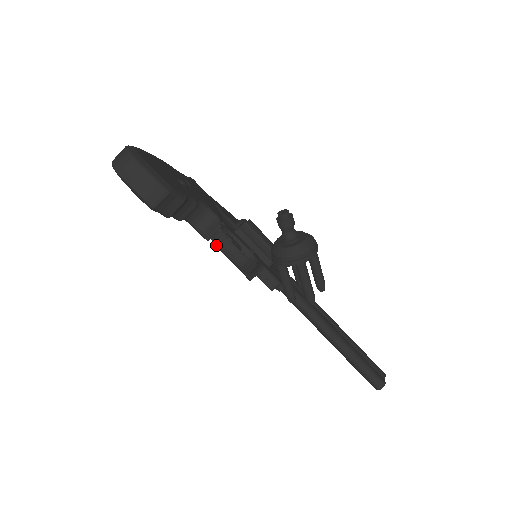
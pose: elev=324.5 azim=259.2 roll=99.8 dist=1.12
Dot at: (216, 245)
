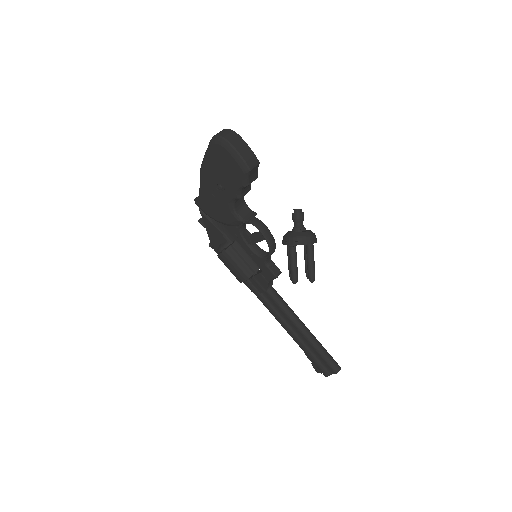
Dot at: (255, 226)
